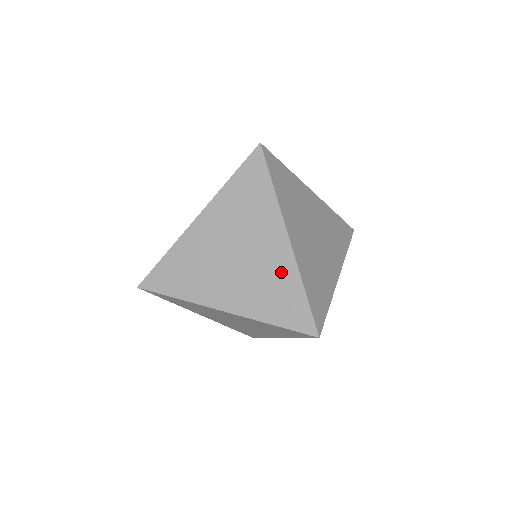
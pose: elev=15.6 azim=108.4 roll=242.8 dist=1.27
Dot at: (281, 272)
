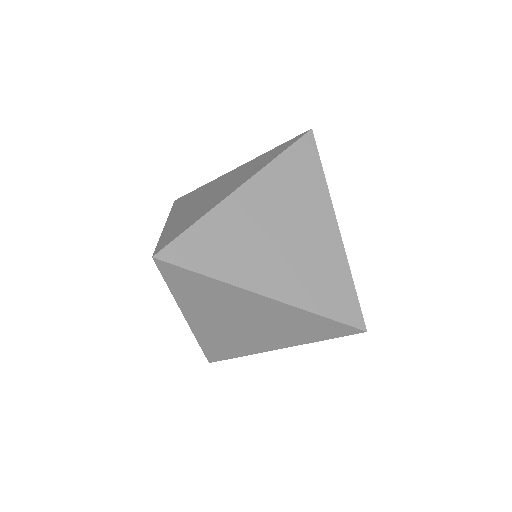
Dot at: (330, 259)
